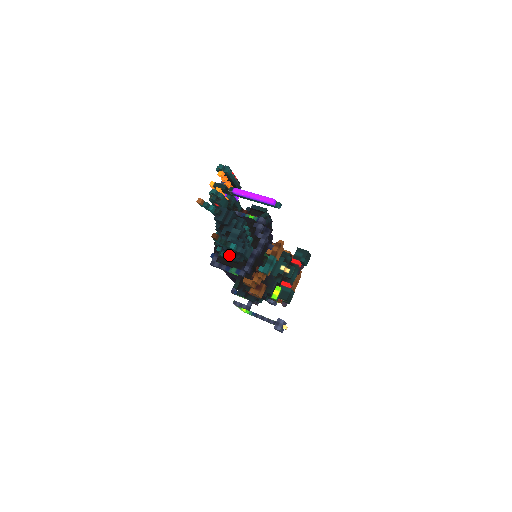
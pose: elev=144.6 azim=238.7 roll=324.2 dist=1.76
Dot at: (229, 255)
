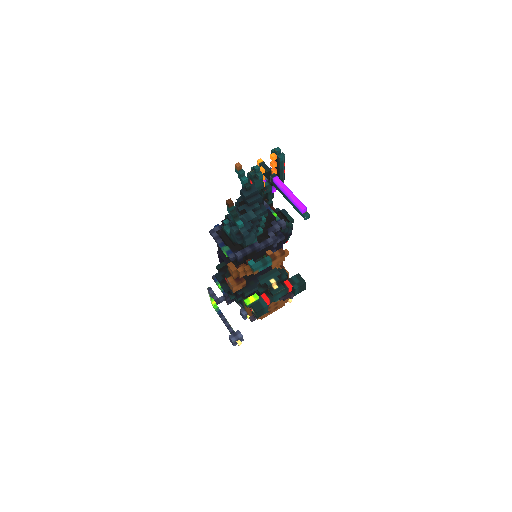
Dot at: (231, 230)
